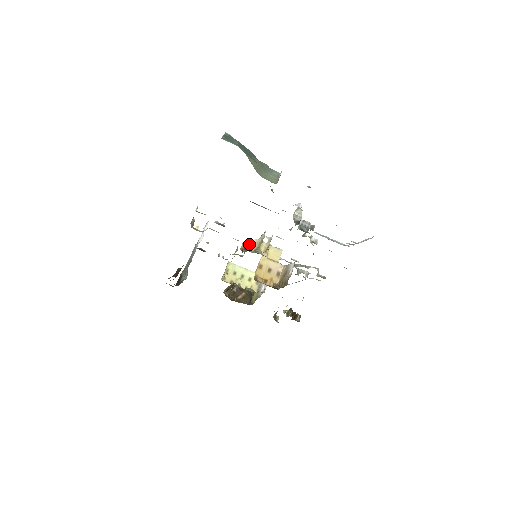
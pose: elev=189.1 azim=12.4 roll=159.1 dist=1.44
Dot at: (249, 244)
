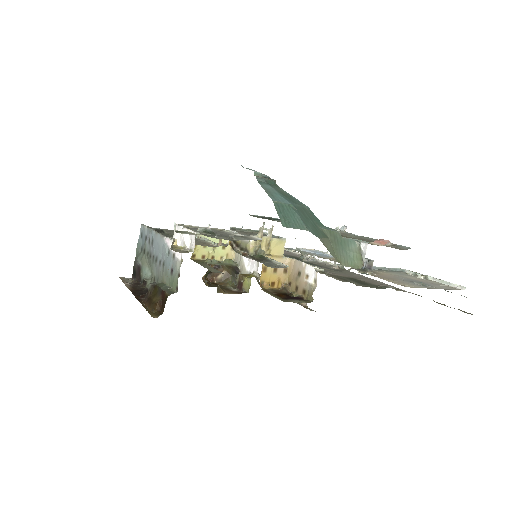
Dot at: occluded
